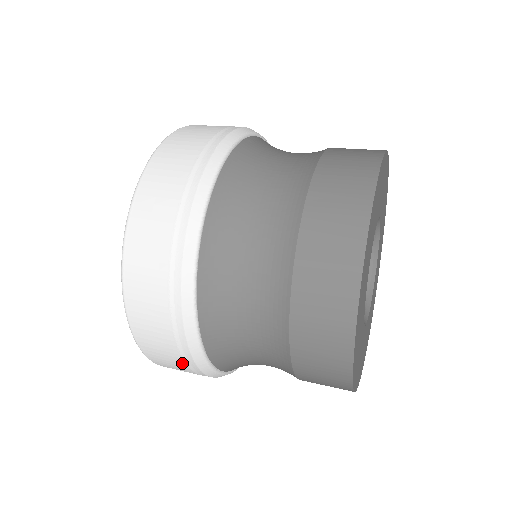
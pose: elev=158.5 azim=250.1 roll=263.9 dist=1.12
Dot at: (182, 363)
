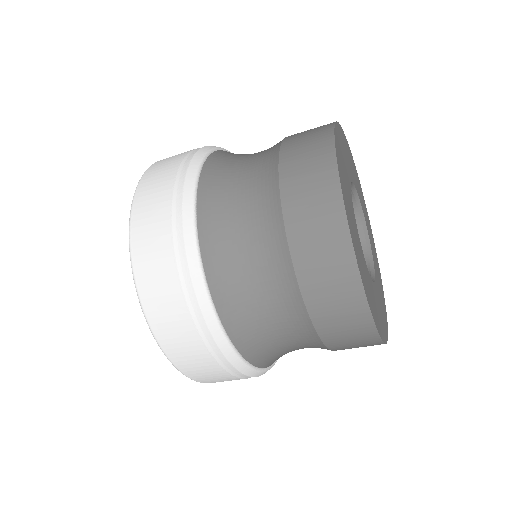
Dot at: (226, 374)
